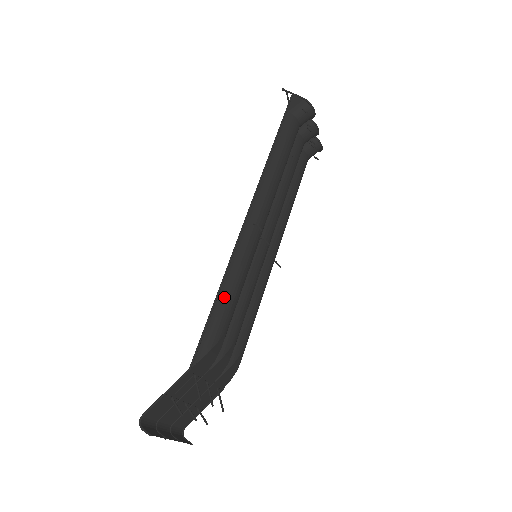
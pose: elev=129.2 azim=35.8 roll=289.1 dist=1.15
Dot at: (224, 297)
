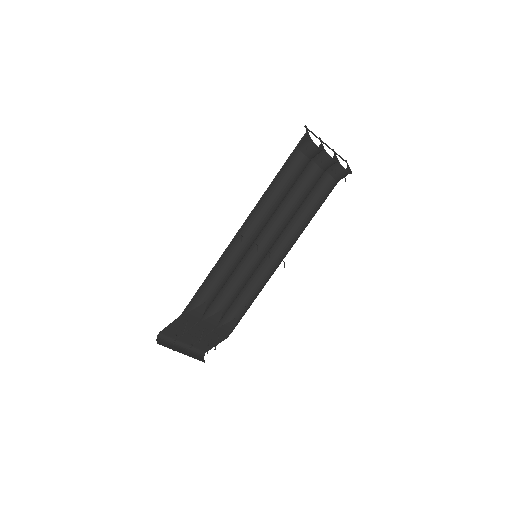
Dot at: (209, 280)
